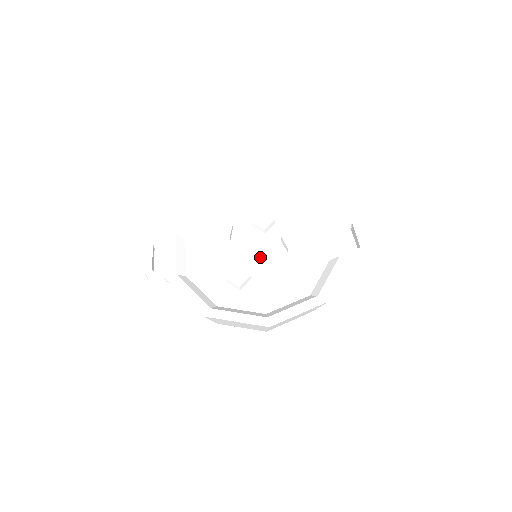
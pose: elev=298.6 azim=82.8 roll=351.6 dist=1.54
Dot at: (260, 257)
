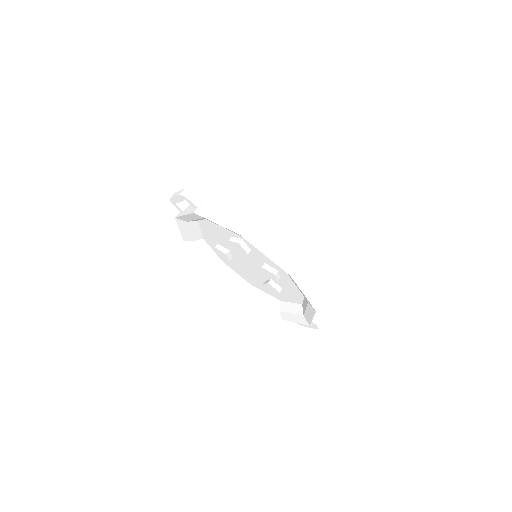
Dot at: (248, 265)
